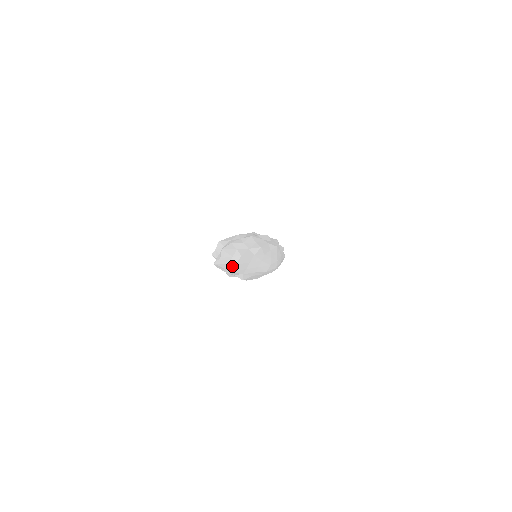
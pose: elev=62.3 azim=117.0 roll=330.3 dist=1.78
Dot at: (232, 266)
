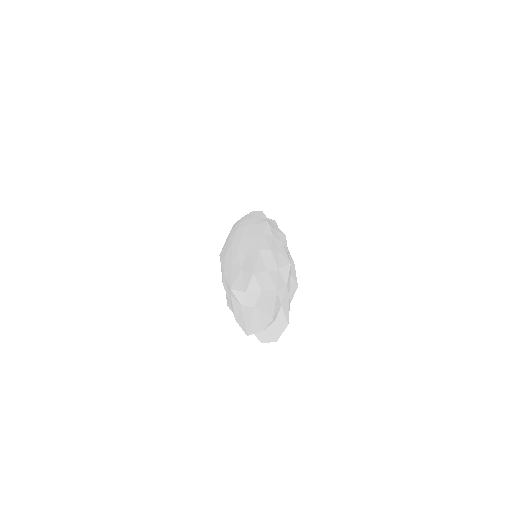
Dot at: (268, 338)
